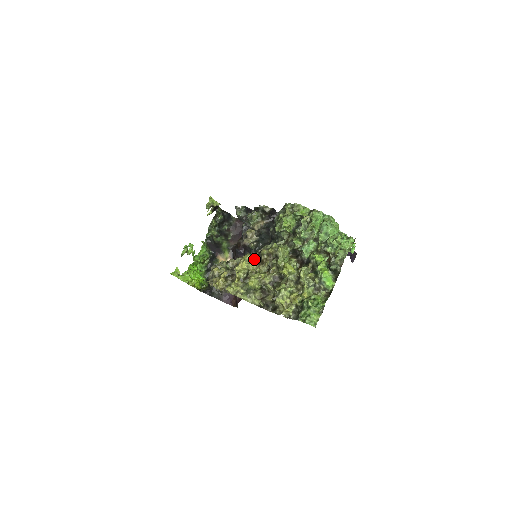
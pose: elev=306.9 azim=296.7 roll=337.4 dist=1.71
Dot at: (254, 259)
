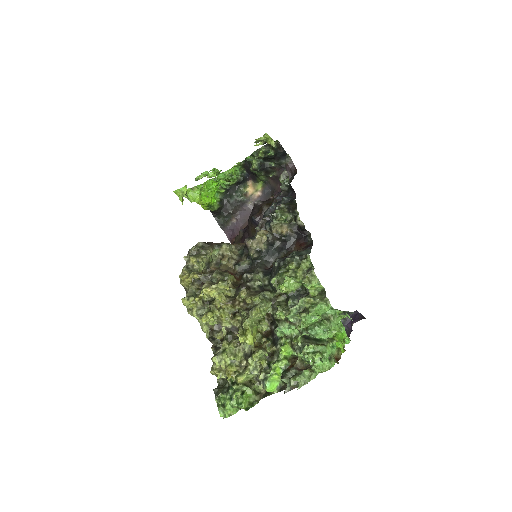
Dot at: (232, 286)
